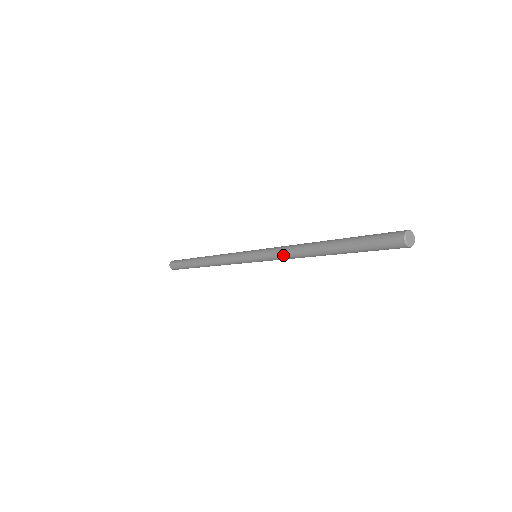
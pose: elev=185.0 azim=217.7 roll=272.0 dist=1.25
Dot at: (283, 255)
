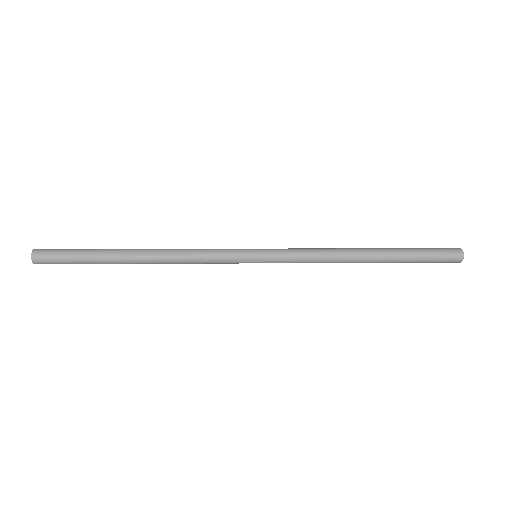
Dot at: (314, 261)
